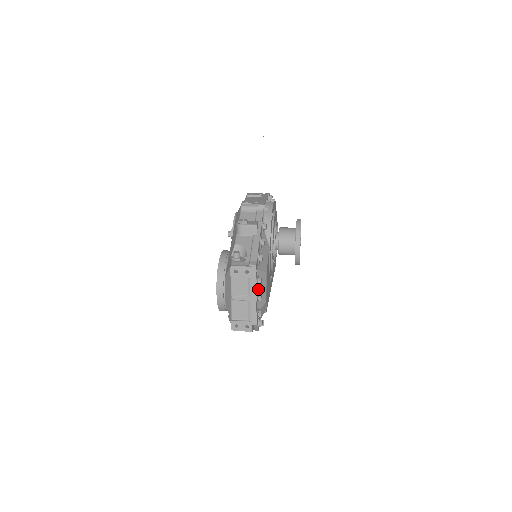
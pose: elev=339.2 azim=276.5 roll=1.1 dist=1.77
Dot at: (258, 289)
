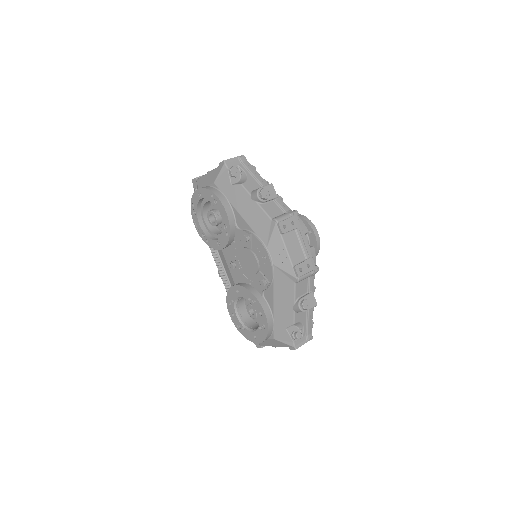
Dot at: occluded
